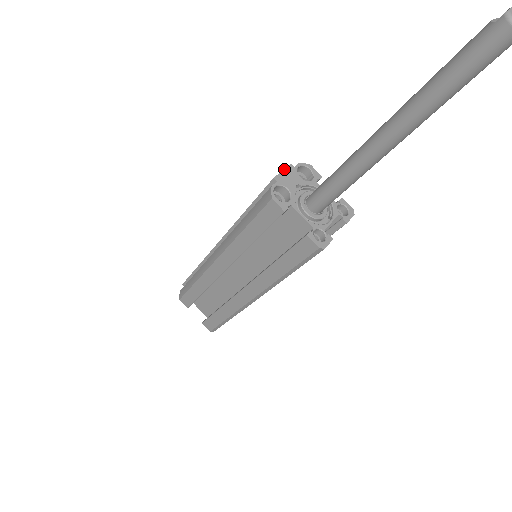
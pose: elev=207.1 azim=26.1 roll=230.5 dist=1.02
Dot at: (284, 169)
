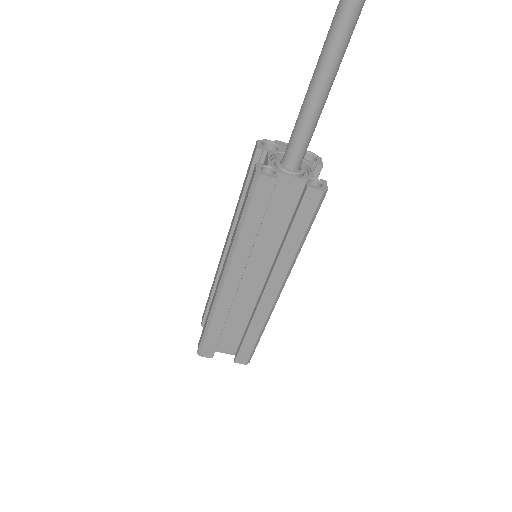
Dot at: occluded
